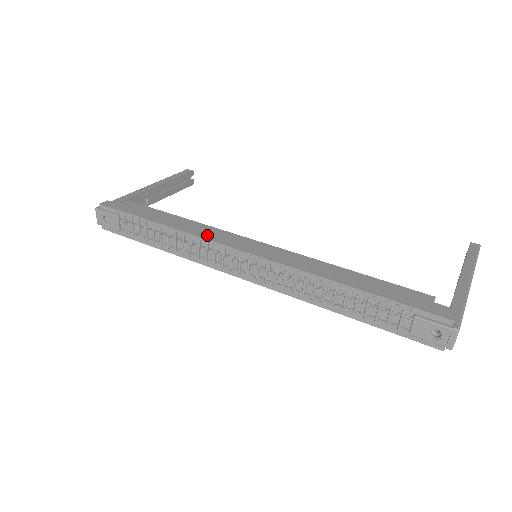
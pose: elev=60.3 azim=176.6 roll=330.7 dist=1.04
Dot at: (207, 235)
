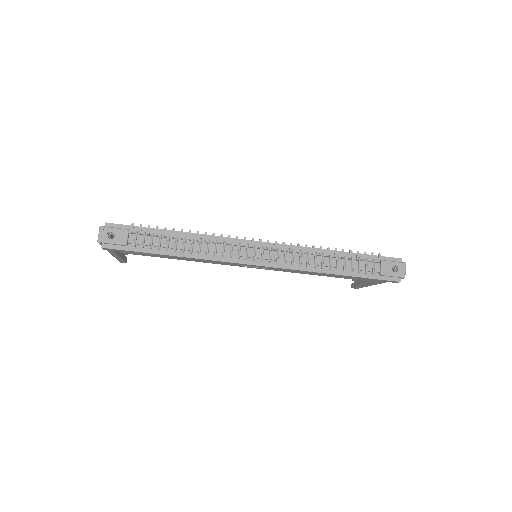
Dot at: occluded
